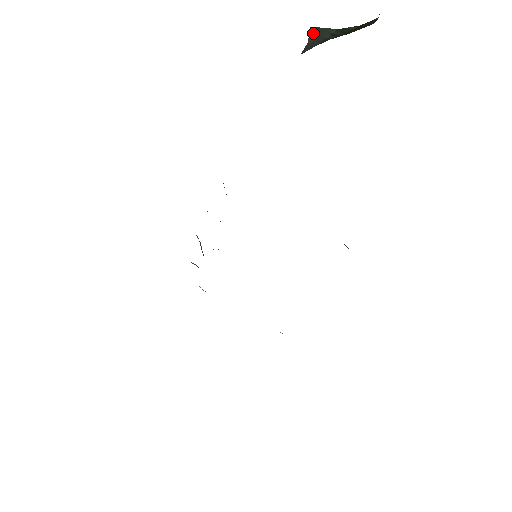
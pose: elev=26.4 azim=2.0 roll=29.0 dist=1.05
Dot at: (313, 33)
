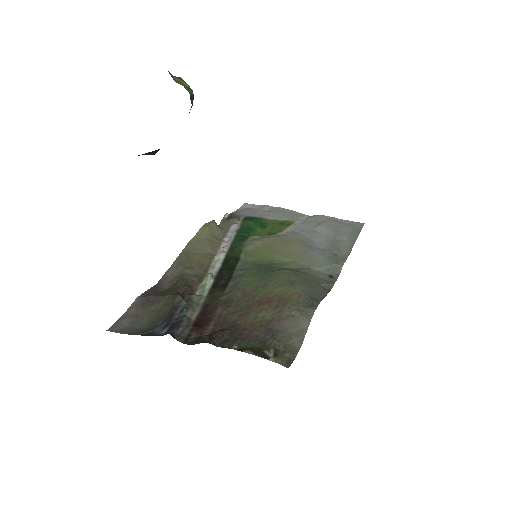
Dot at: (145, 153)
